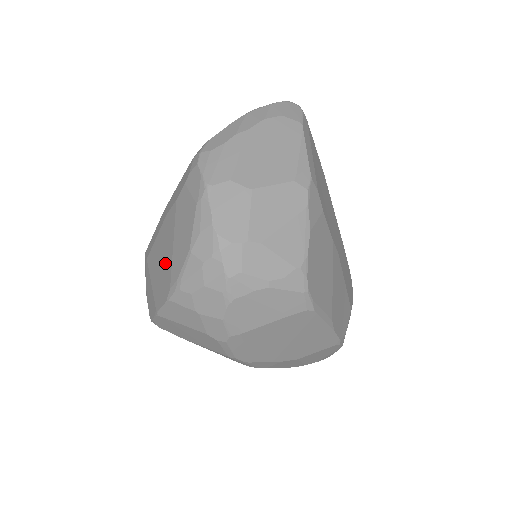
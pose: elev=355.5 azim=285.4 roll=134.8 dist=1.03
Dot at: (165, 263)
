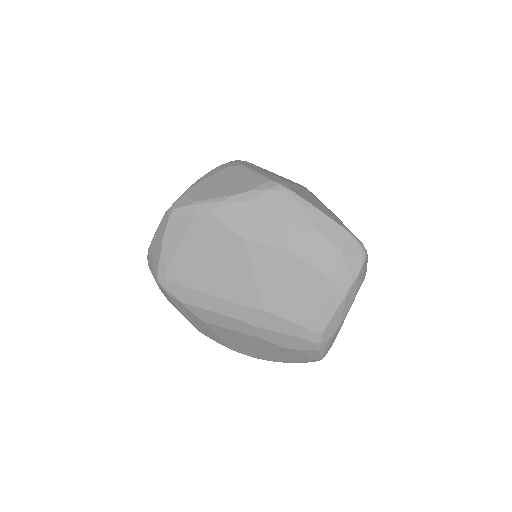
Dot at: (254, 349)
